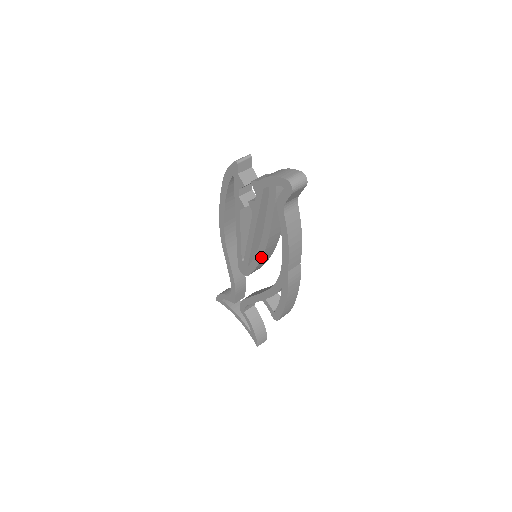
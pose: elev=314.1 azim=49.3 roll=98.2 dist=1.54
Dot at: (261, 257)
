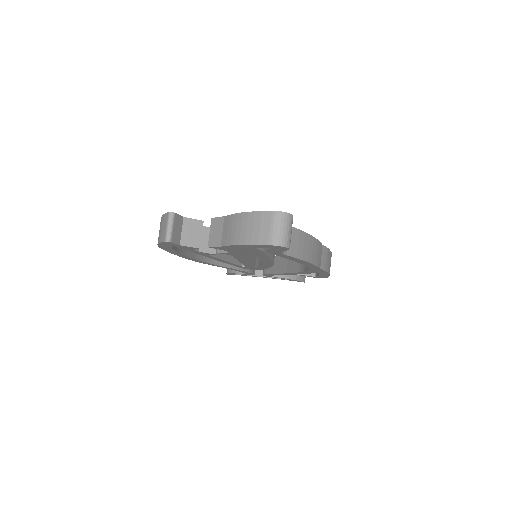
Dot at: (271, 266)
